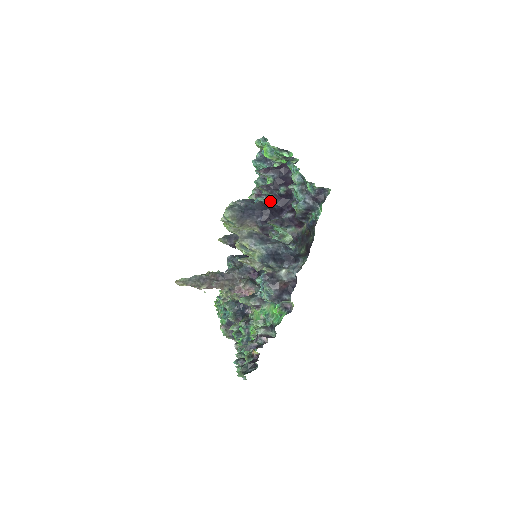
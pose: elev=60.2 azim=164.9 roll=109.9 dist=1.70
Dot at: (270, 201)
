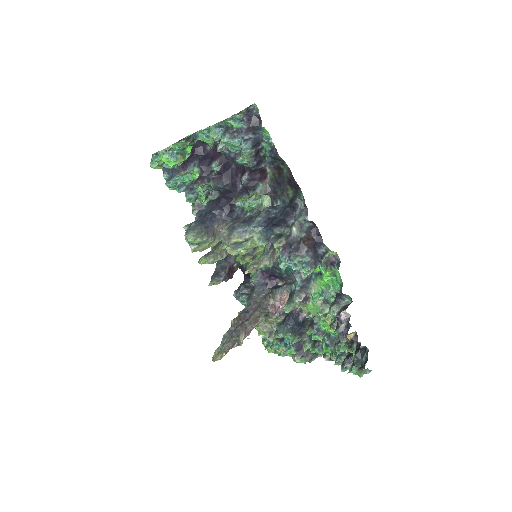
Dot at: (216, 189)
